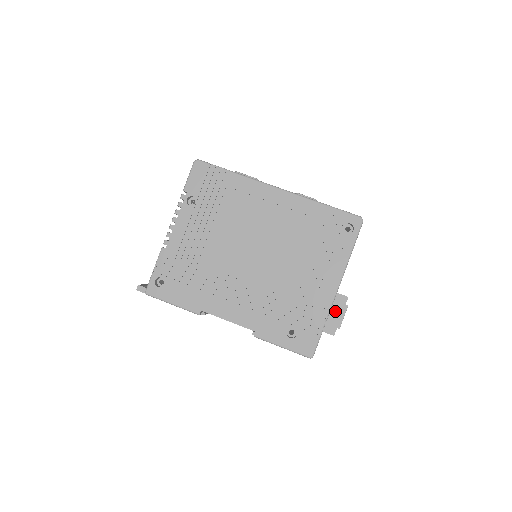
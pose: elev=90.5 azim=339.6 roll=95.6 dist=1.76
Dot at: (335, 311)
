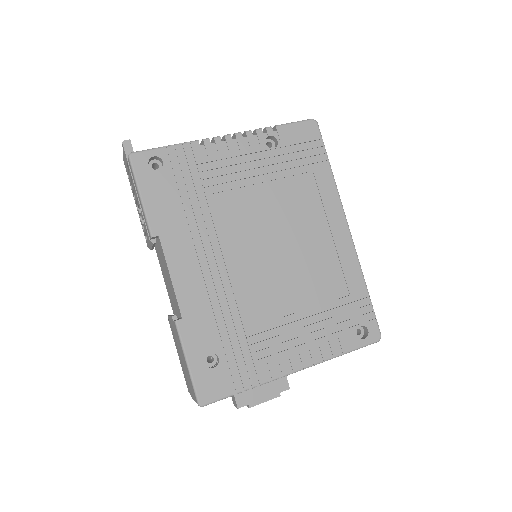
Dot at: (265, 387)
